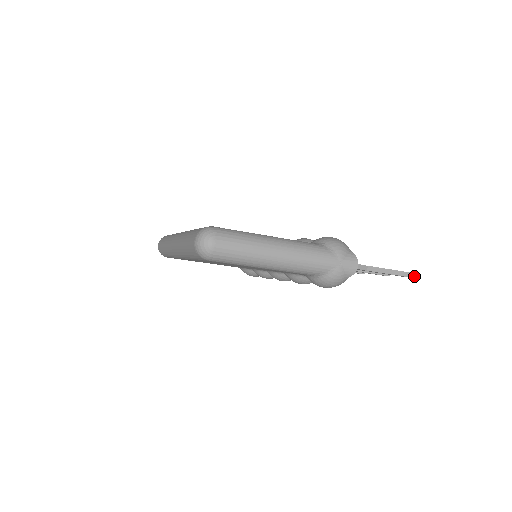
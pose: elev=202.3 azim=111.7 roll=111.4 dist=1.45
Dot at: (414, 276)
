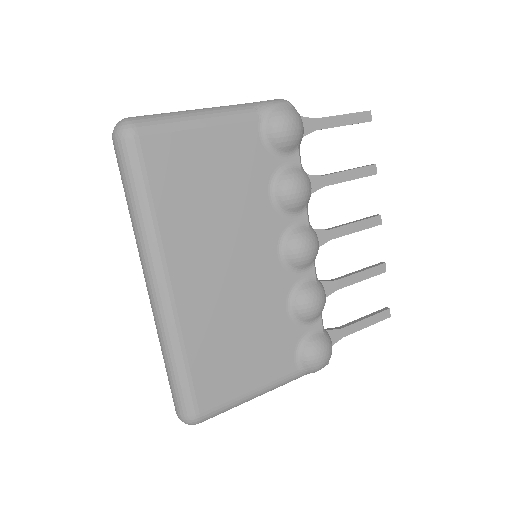
Dot at: (383, 319)
